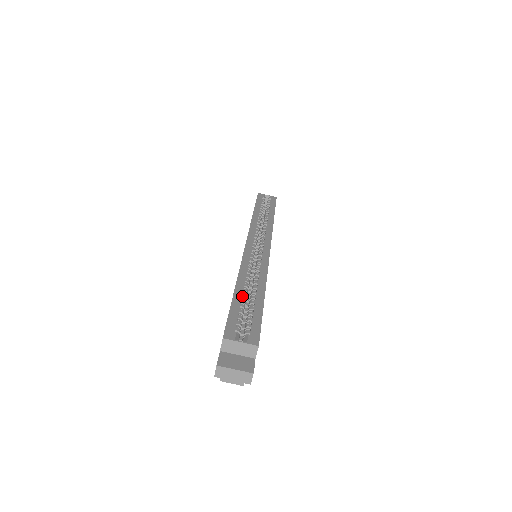
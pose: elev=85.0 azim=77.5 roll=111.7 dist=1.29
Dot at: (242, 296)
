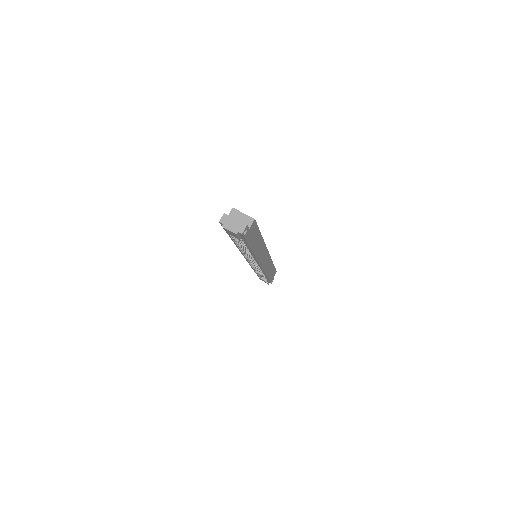
Dot at: occluded
